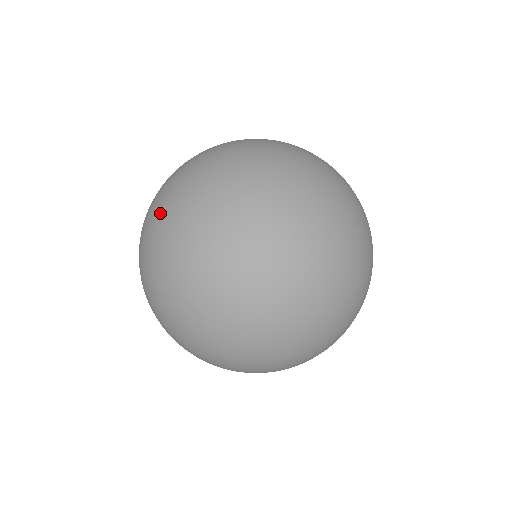
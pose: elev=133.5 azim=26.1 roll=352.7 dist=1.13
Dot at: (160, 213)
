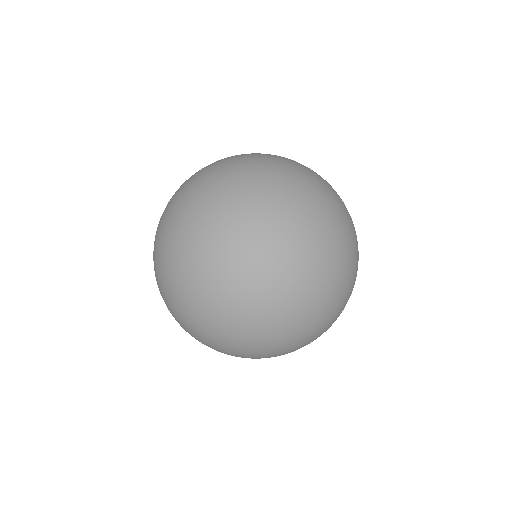
Dot at: (161, 253)
